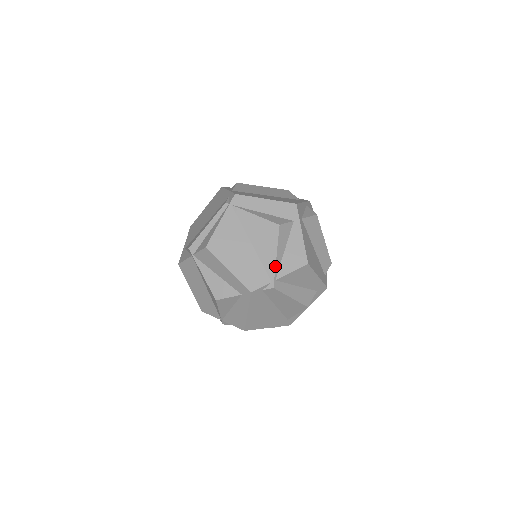
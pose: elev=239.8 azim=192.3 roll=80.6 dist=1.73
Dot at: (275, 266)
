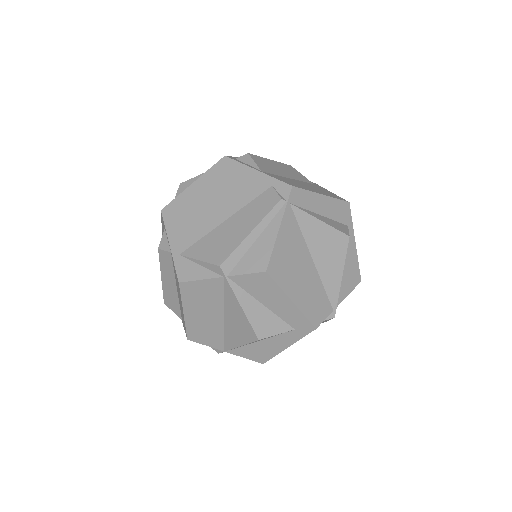
Dot at: (339, 290)
